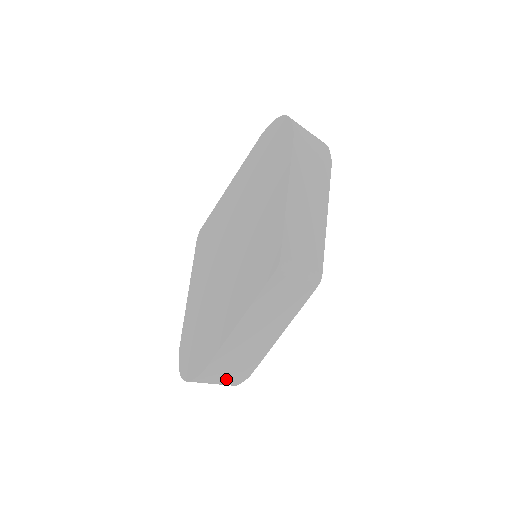
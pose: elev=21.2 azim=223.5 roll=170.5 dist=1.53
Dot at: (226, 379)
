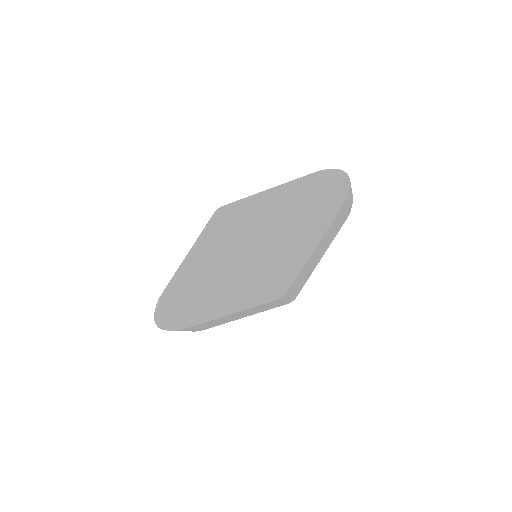
Dot at: occluded
